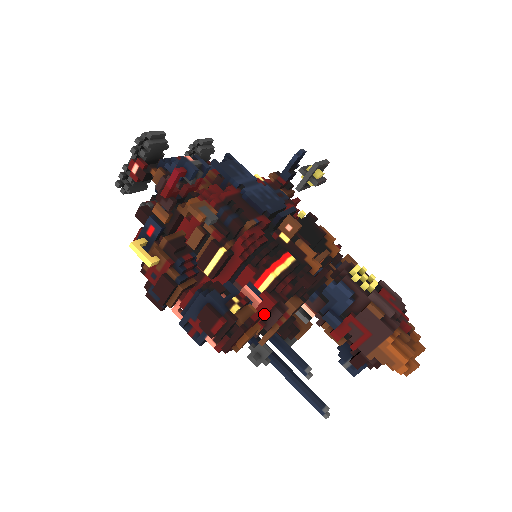
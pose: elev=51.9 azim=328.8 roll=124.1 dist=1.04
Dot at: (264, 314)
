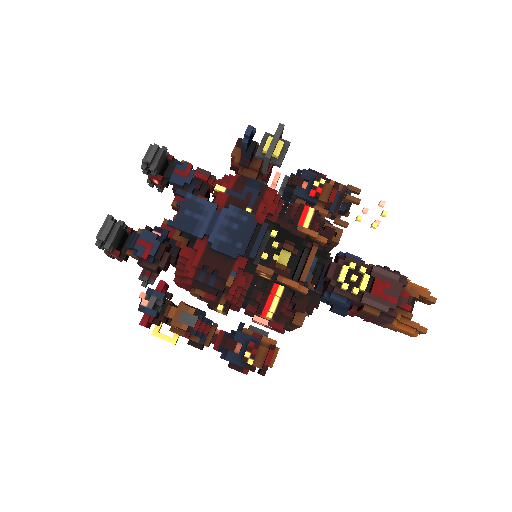
Dot at: (279, 331)
